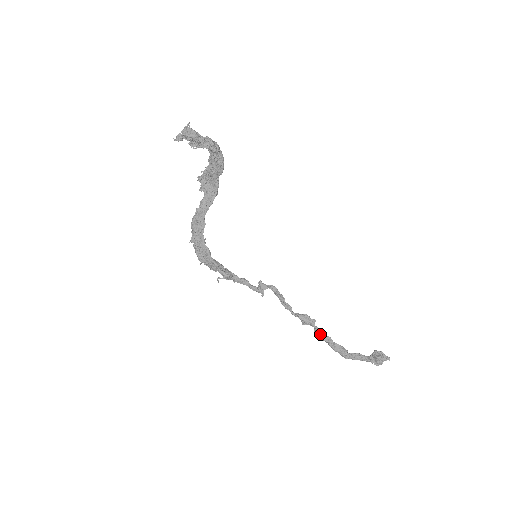
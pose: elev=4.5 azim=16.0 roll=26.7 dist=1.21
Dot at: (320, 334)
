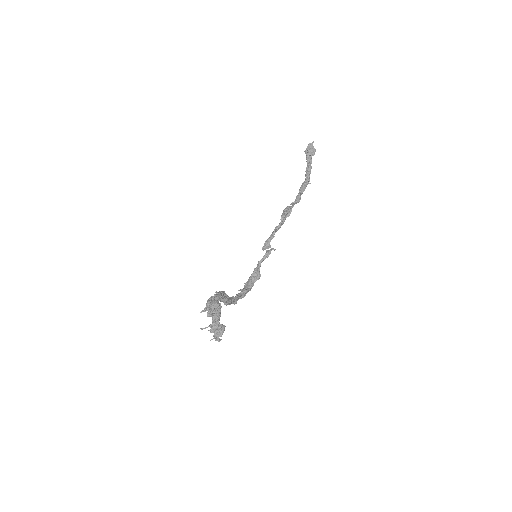
Dot at: (296, 203)
